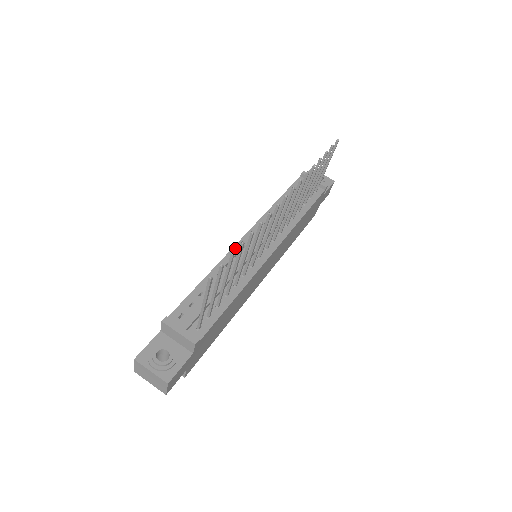
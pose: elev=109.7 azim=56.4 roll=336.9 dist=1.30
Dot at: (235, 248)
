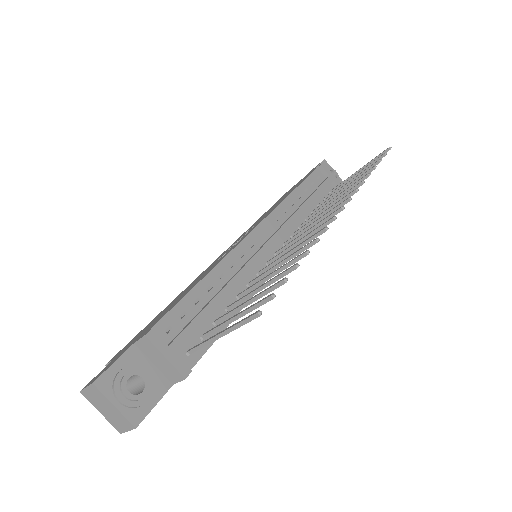
Dot at: (242, 244)
